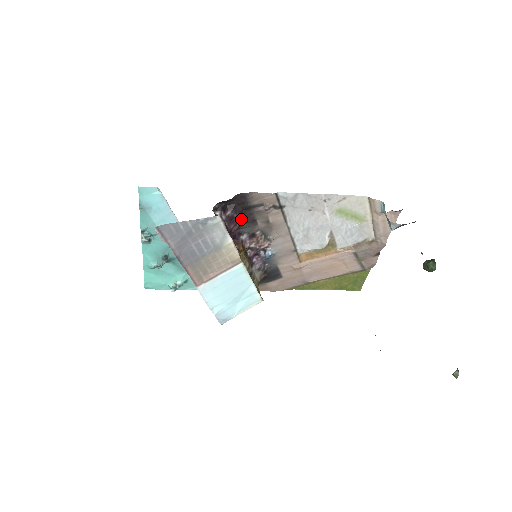
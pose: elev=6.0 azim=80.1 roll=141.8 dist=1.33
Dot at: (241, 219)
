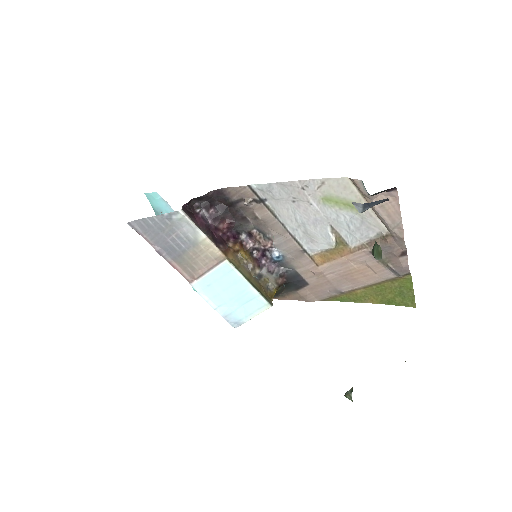
Dot at: (229, 217)
